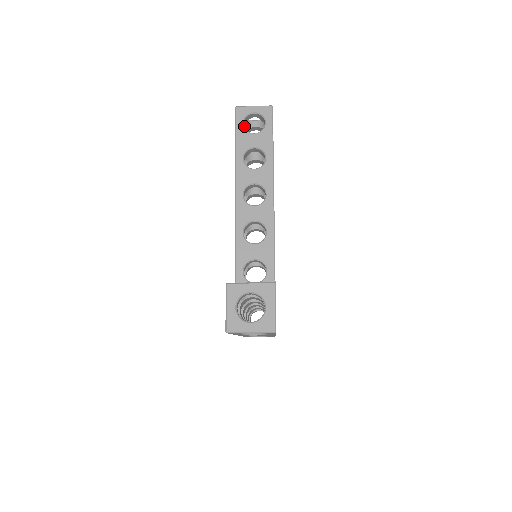
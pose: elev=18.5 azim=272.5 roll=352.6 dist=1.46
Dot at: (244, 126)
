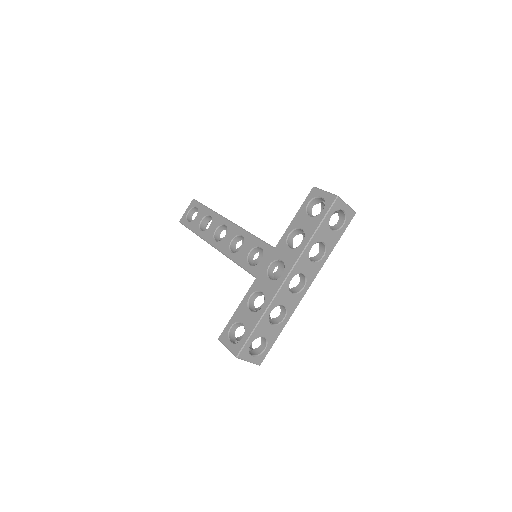
Dot at: (191, 218)
